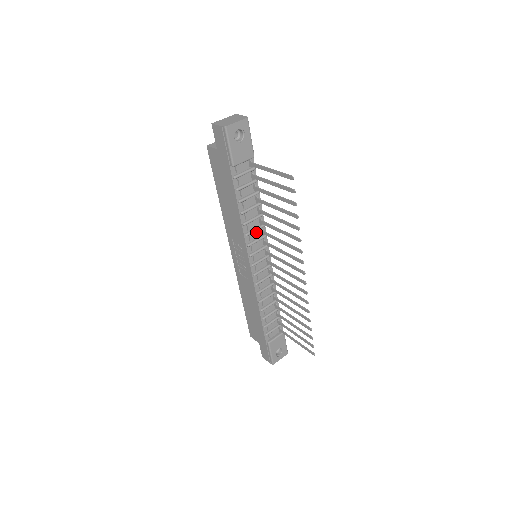
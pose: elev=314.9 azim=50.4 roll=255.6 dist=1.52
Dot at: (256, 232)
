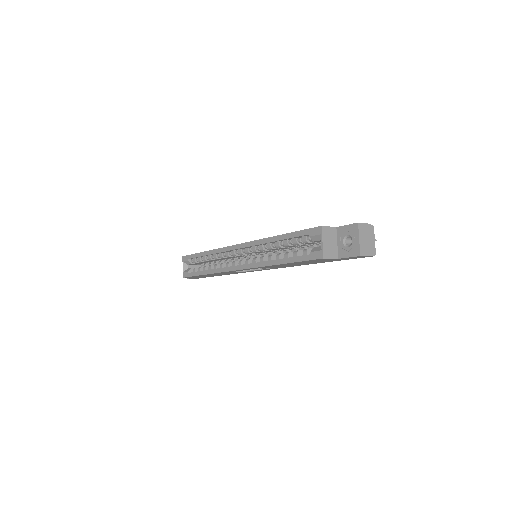
Dot at: occluded
